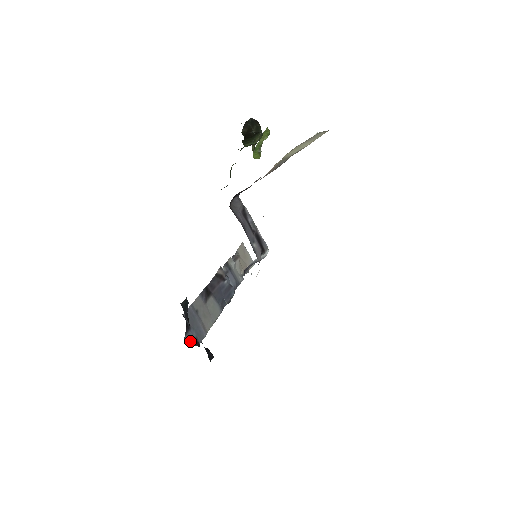
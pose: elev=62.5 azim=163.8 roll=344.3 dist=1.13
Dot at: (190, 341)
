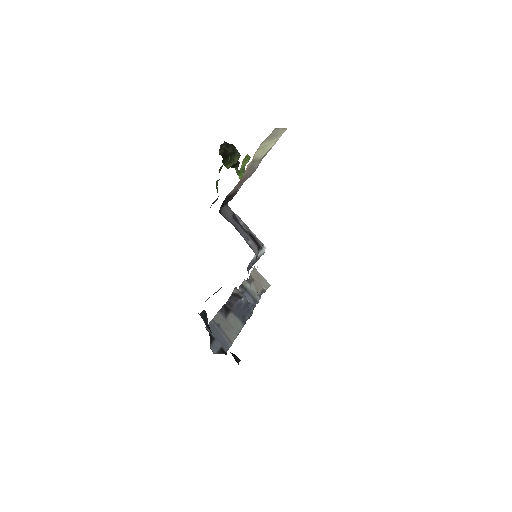
Dot at: (216, 350)
